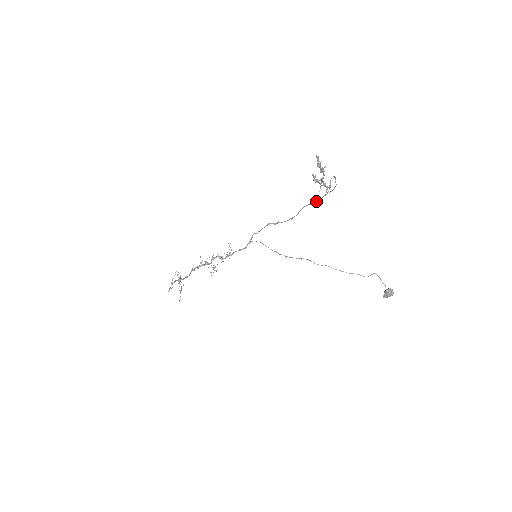
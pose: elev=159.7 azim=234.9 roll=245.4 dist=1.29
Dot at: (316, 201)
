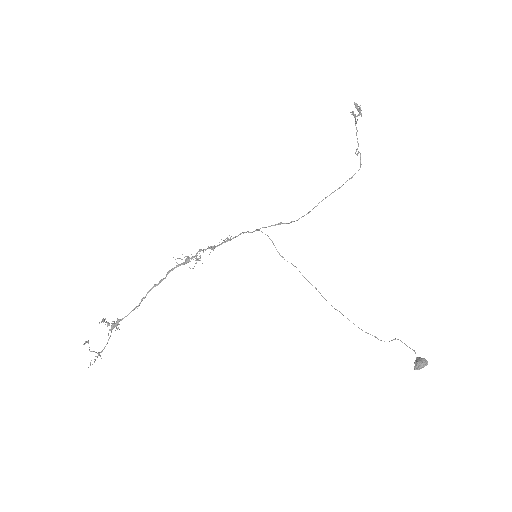
Dot at: (339, 187)
